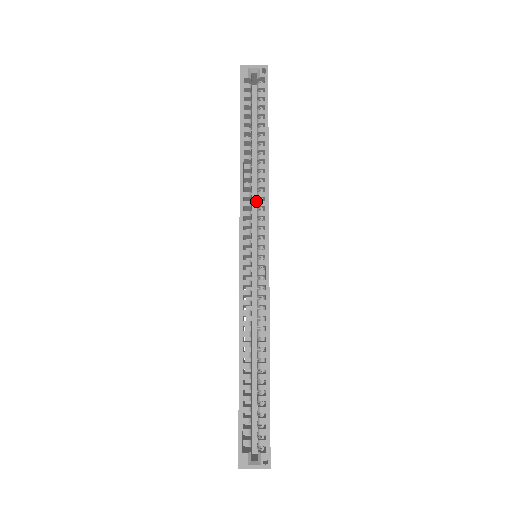
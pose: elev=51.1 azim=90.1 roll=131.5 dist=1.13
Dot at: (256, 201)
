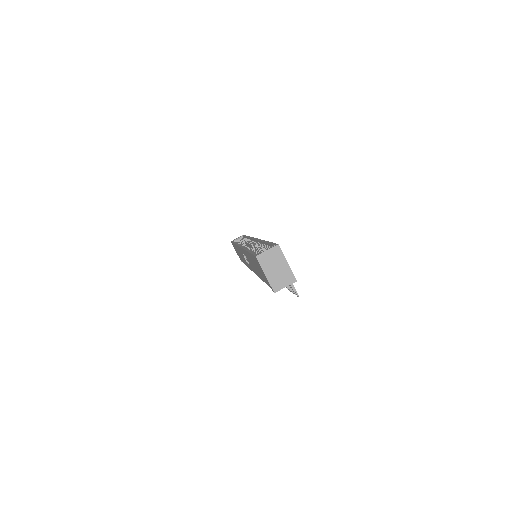
Dot at: occluded
